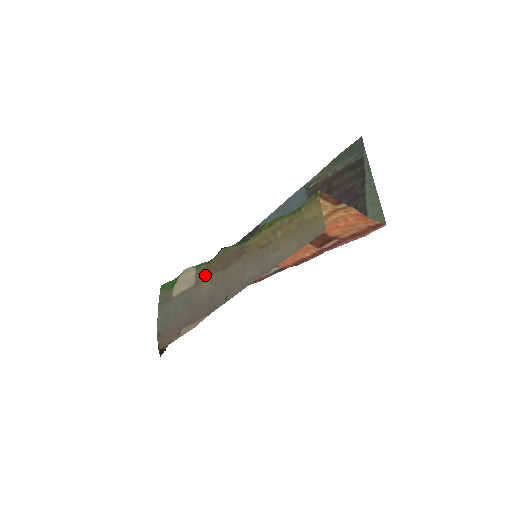
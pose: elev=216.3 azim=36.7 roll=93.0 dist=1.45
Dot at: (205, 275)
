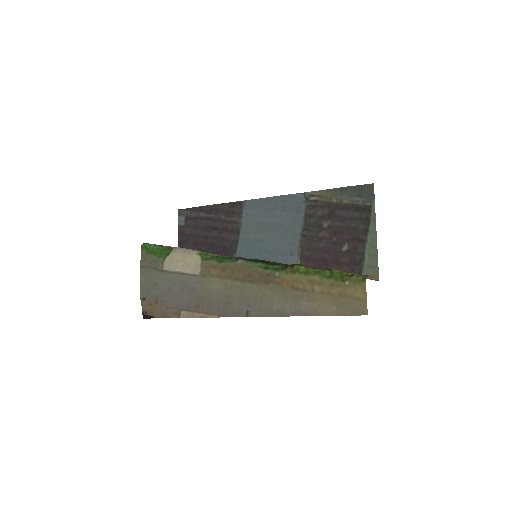
Dot at: (216, 274)
